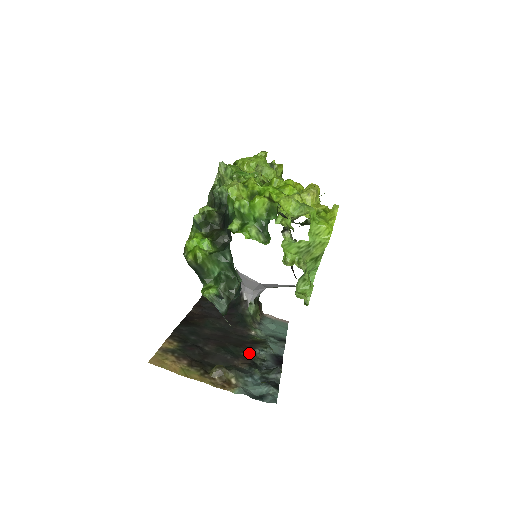
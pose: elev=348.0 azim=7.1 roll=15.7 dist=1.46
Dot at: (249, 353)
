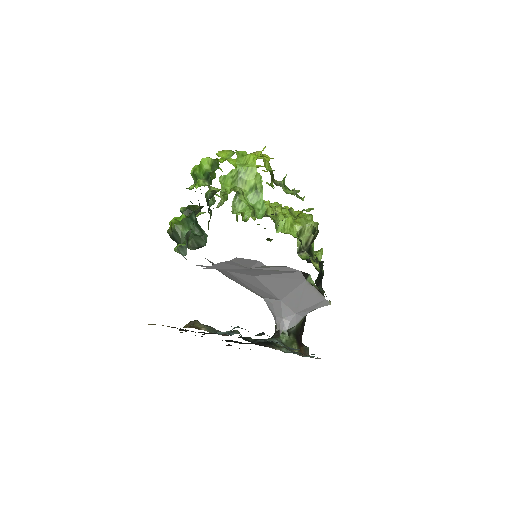
Dot at: occluded
